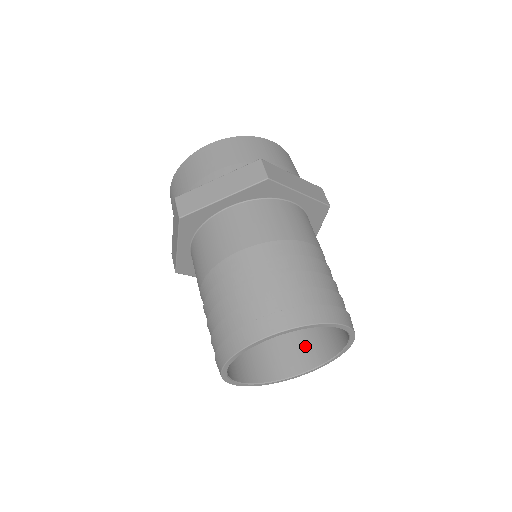
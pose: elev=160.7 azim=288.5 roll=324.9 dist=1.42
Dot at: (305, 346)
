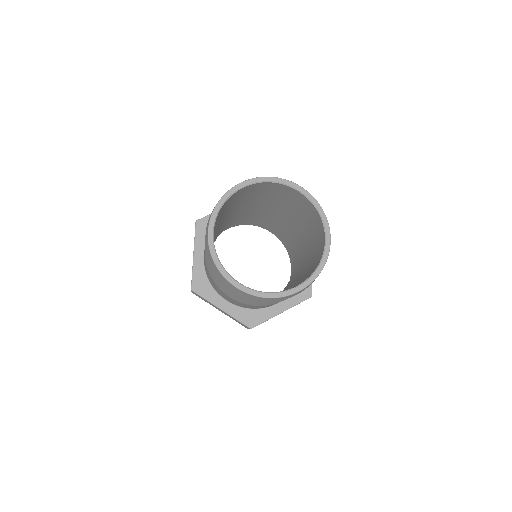
Dot at: occluded
